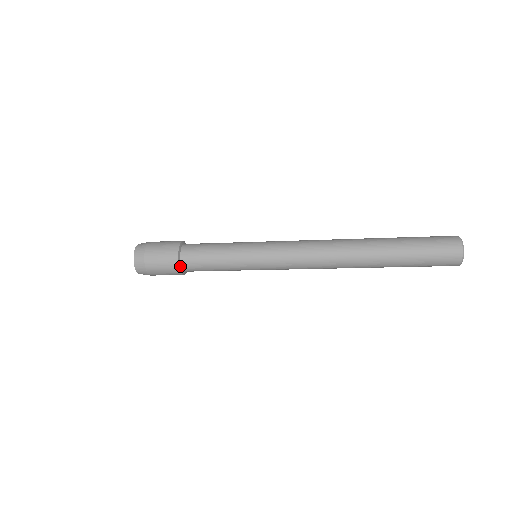
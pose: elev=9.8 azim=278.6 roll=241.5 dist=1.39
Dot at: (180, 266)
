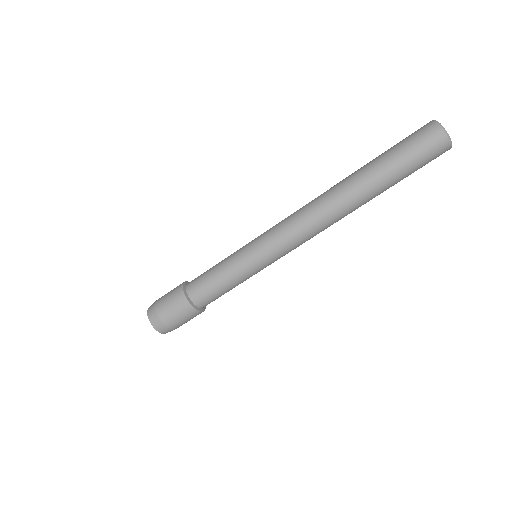
Dot at: (184, 286)
